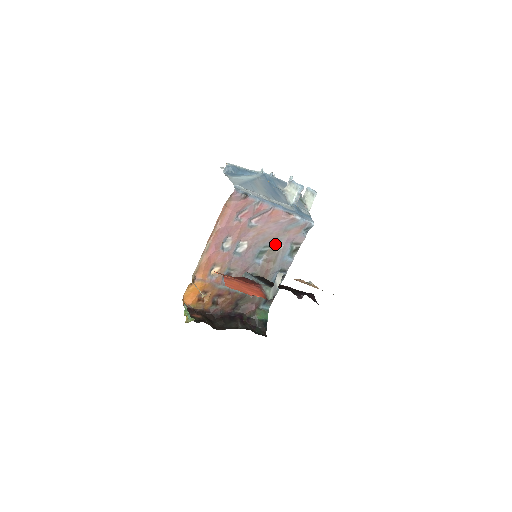
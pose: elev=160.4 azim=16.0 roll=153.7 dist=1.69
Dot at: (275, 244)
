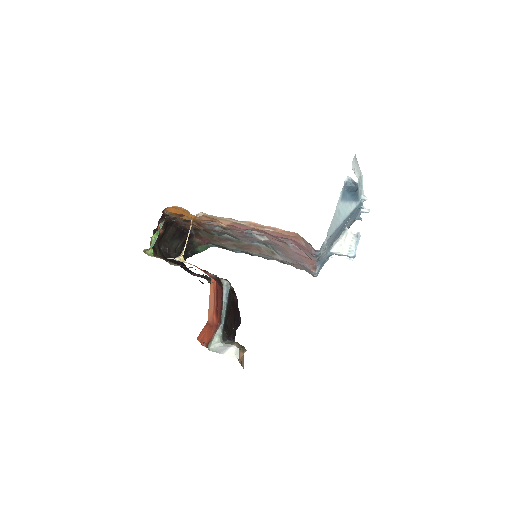
Dot at: (279, 254)
